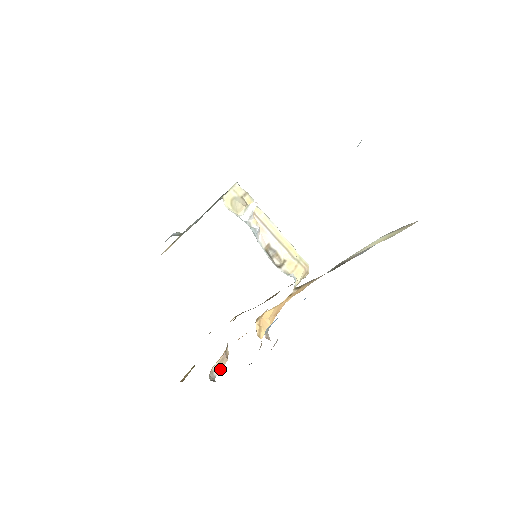
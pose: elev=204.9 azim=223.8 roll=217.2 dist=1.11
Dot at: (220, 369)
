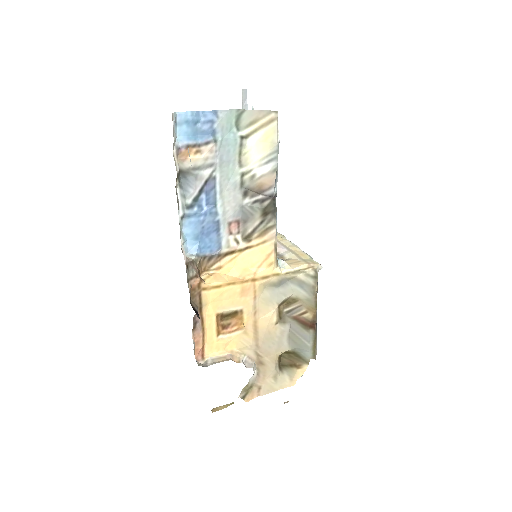
Dot at: (216, 362)
